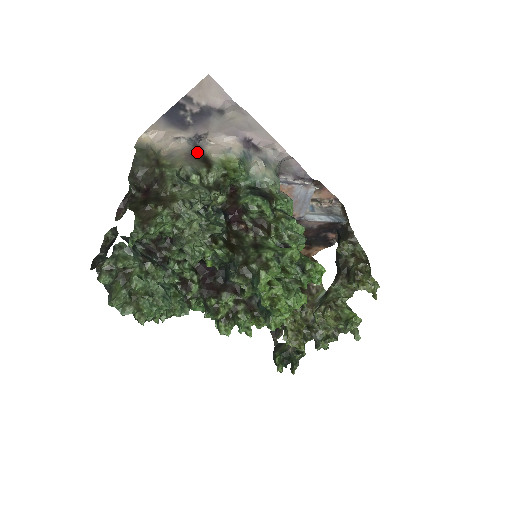
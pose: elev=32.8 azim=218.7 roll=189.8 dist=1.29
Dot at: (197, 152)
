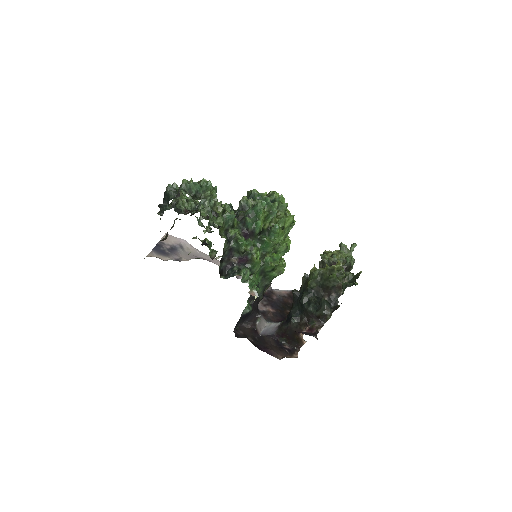
Dot at: occluded
